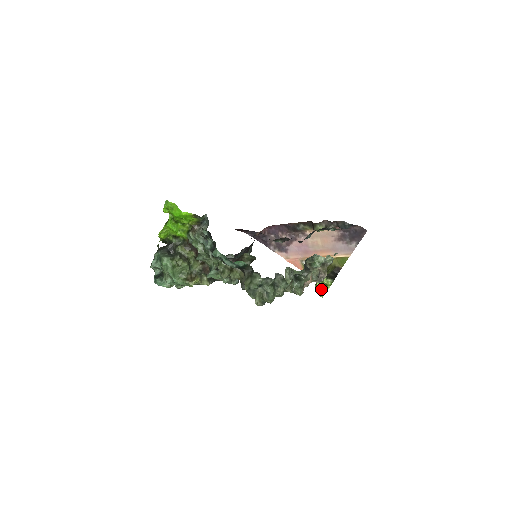
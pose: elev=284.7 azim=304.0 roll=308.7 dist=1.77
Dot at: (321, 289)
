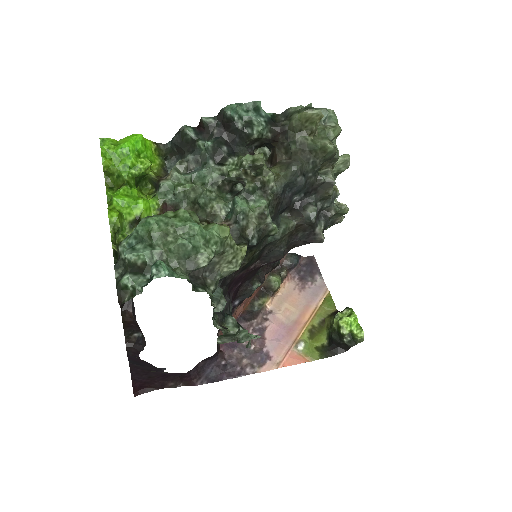
Dot at: (351, 325)
